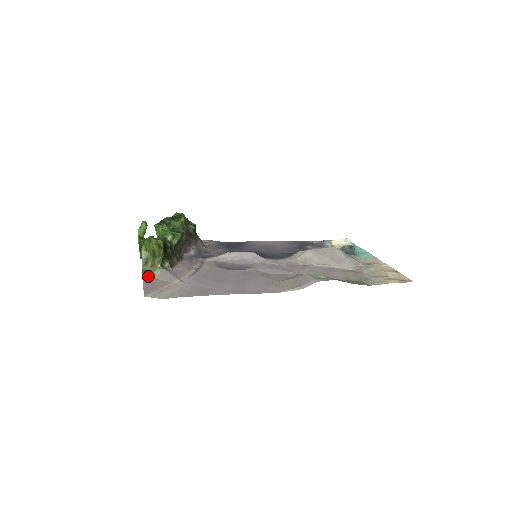
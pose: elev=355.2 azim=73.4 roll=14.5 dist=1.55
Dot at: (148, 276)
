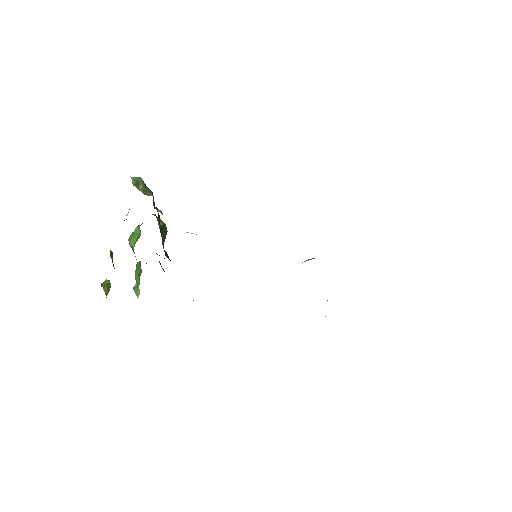
Dot at: (141, 191)
